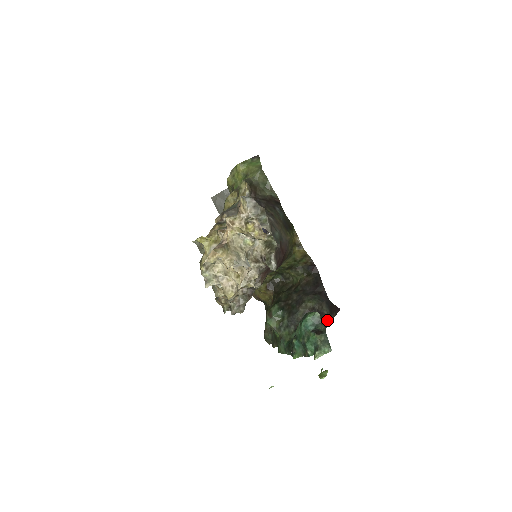
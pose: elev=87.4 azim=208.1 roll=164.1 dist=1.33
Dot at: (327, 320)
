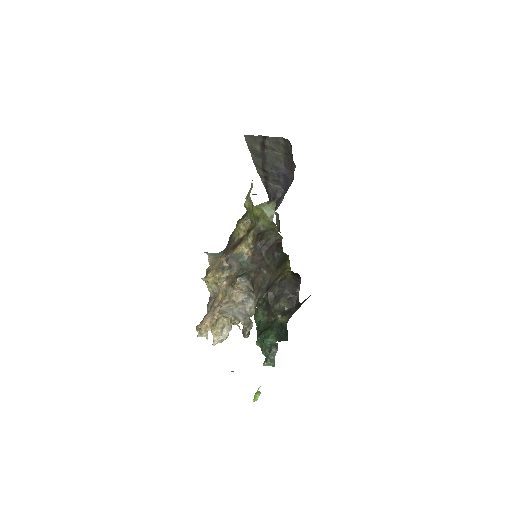
Dot at: (293, 312)
